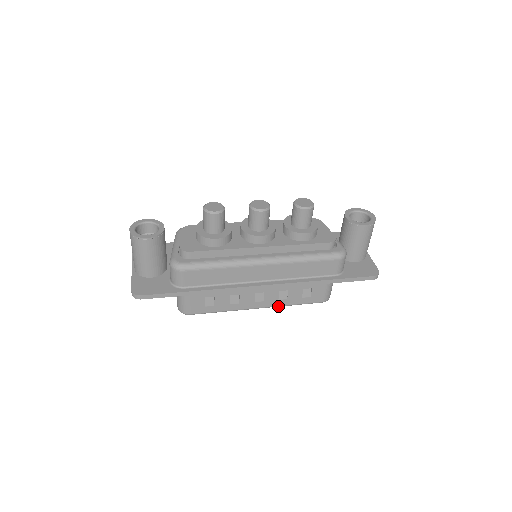
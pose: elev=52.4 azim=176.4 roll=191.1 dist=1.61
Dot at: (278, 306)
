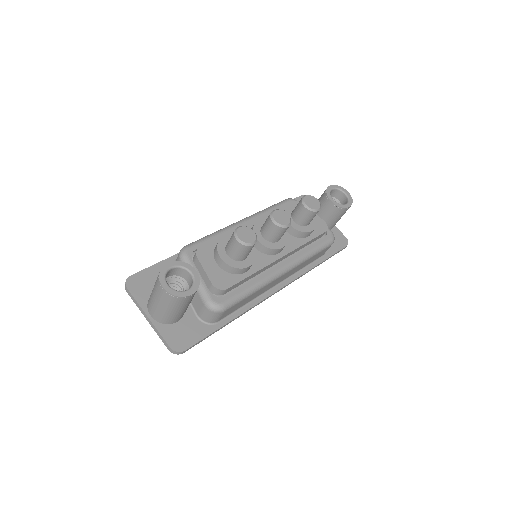
Dot at: occluded
